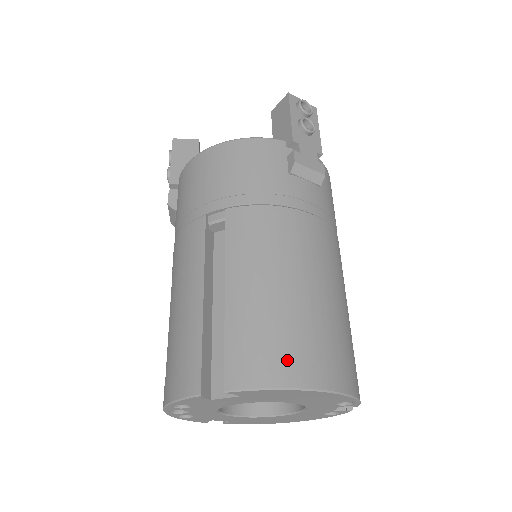
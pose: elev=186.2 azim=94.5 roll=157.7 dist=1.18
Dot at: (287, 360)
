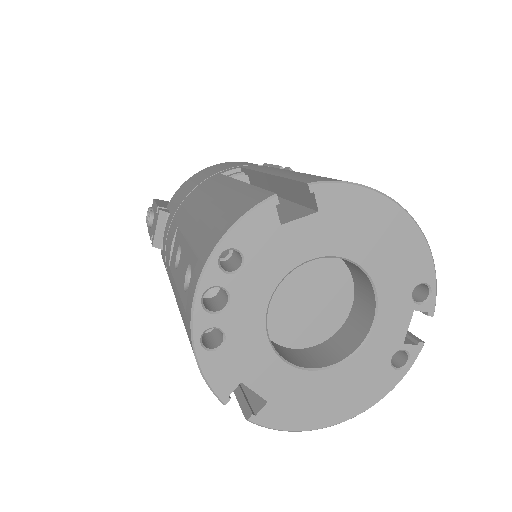
Dot at: occluded
